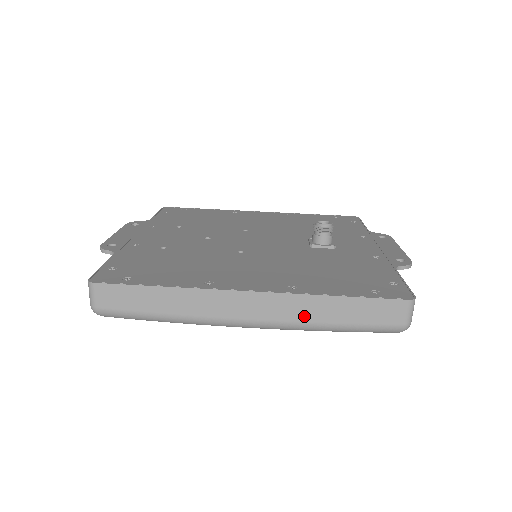
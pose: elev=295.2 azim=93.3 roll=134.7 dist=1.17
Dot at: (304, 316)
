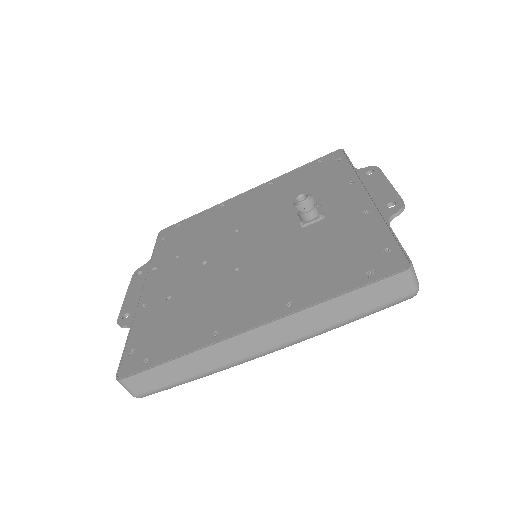
Dot at: (313, 326)
